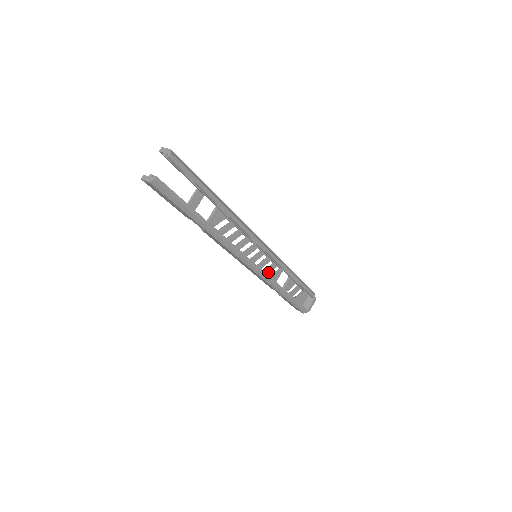
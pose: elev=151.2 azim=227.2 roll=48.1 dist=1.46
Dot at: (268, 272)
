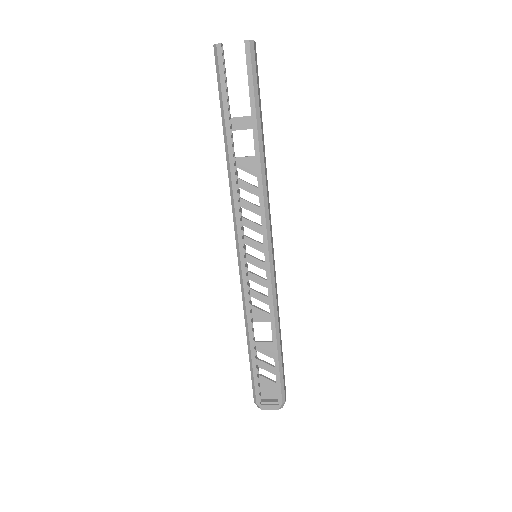
Dot at: (257, 297)
